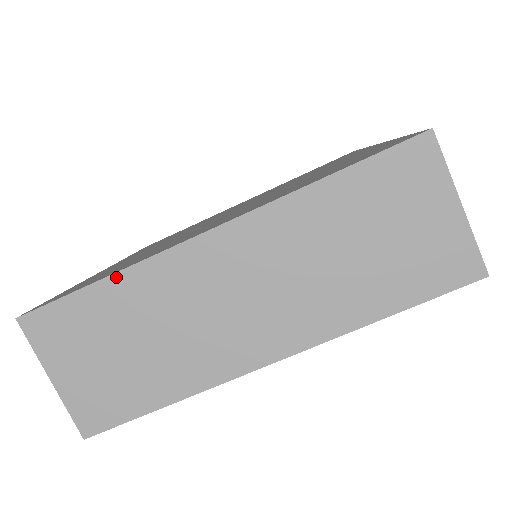
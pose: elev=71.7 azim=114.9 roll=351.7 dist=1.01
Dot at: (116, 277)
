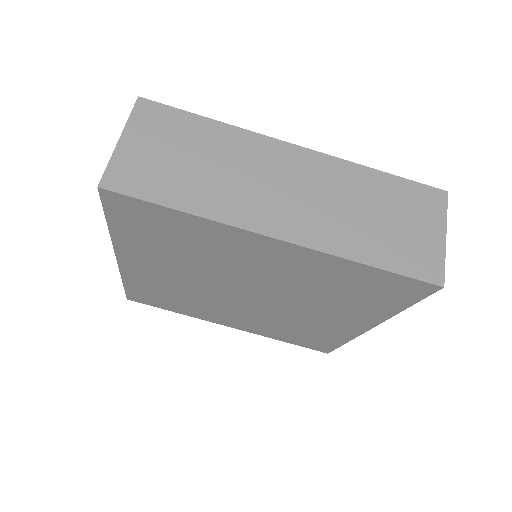
Dot at: (222, 125)
